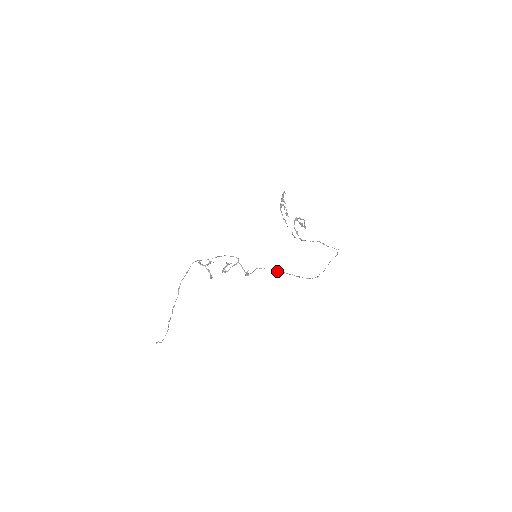
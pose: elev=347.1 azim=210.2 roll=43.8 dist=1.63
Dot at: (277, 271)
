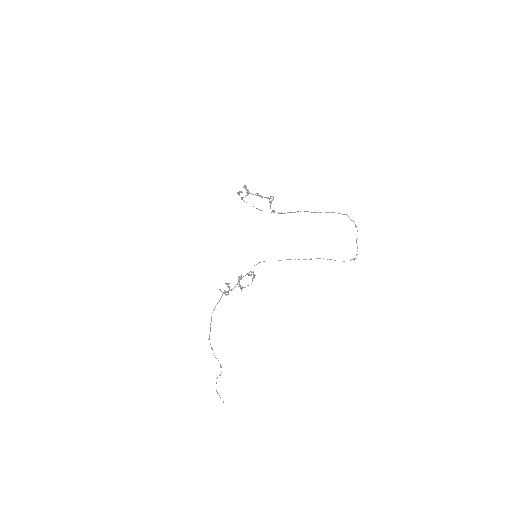
Dot at: occluded
